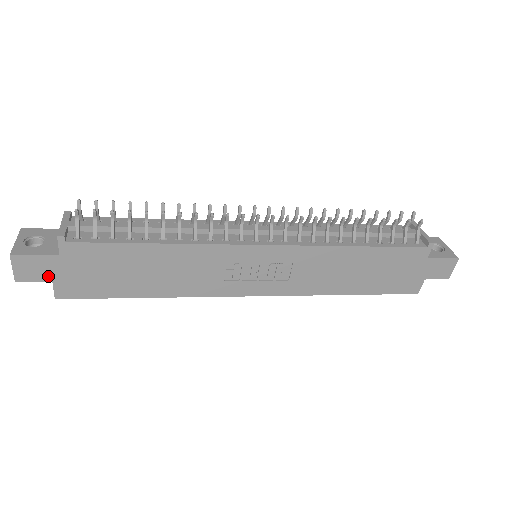
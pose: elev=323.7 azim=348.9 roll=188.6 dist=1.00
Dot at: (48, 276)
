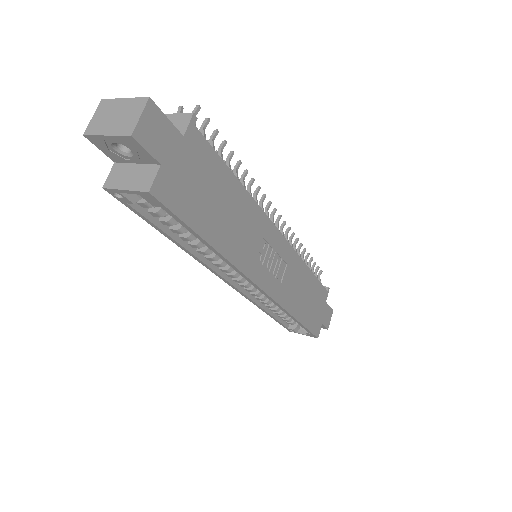
Dot at: (161, 154)
